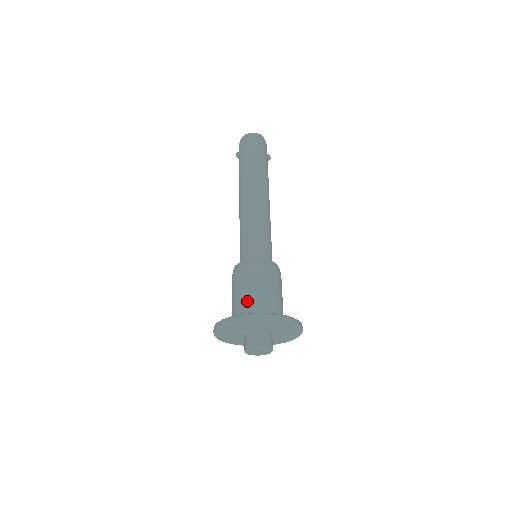
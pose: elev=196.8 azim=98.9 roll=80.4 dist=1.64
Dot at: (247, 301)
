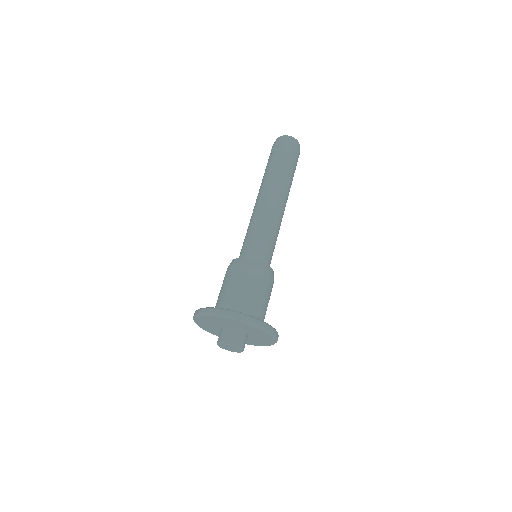
Dot at: (246, 300)
